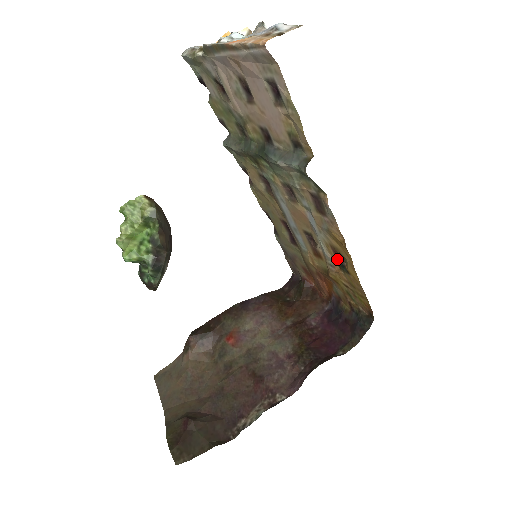
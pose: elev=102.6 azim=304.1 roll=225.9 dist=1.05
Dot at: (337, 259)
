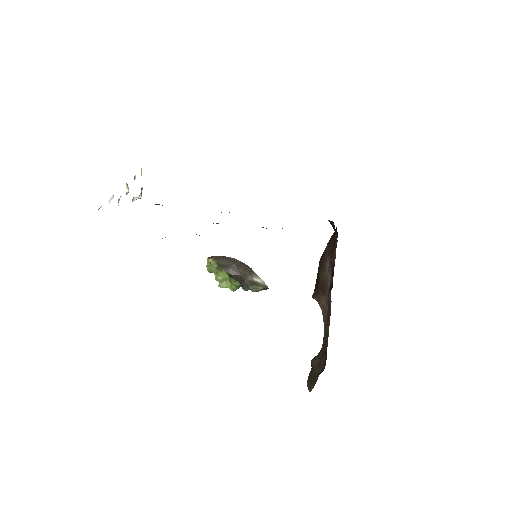
Dot at: occluded
